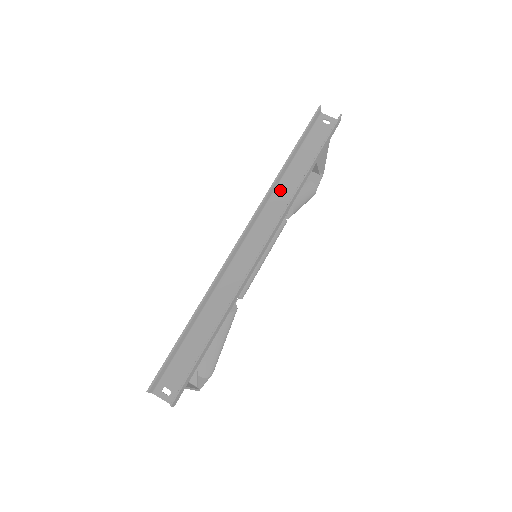
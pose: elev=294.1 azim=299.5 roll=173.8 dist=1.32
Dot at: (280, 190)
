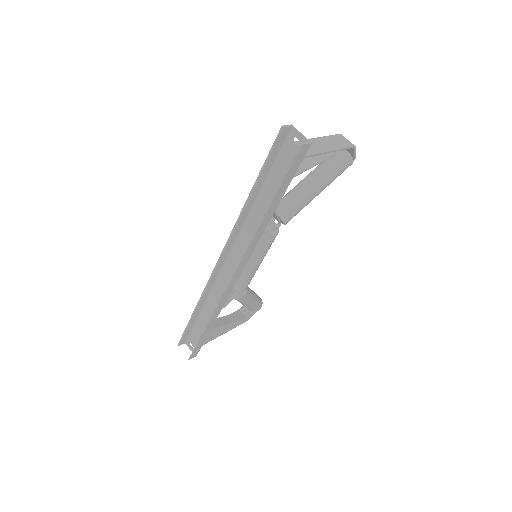
Dot at: (251, 219)
